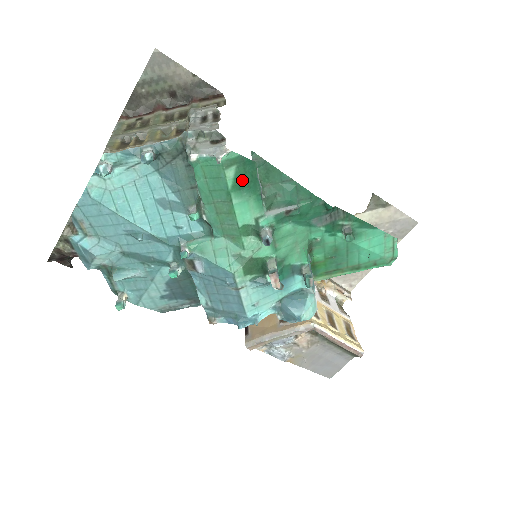
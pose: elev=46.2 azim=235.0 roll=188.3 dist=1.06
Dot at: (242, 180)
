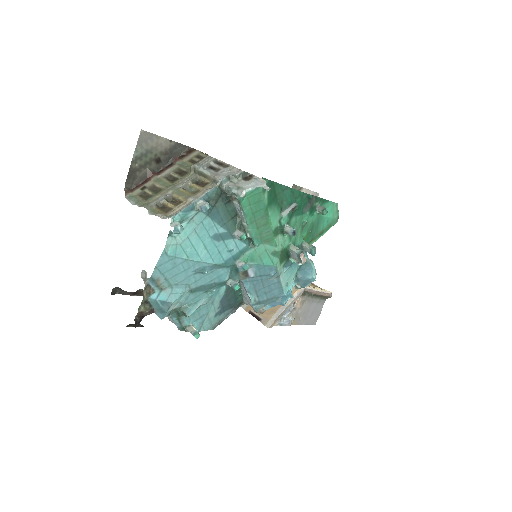
Dot at: (270, 198)
